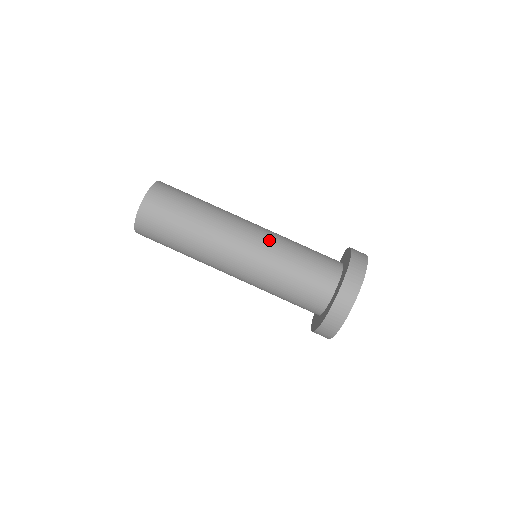
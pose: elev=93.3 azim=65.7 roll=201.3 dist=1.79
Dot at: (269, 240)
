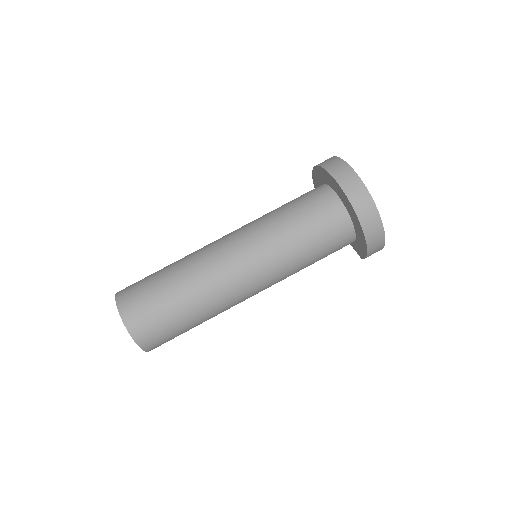
Dot at: occluded
